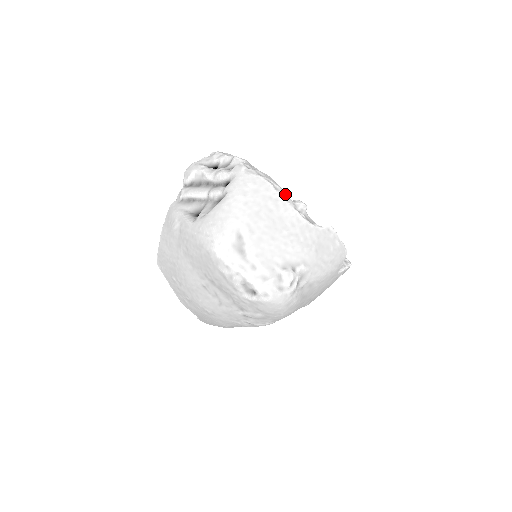
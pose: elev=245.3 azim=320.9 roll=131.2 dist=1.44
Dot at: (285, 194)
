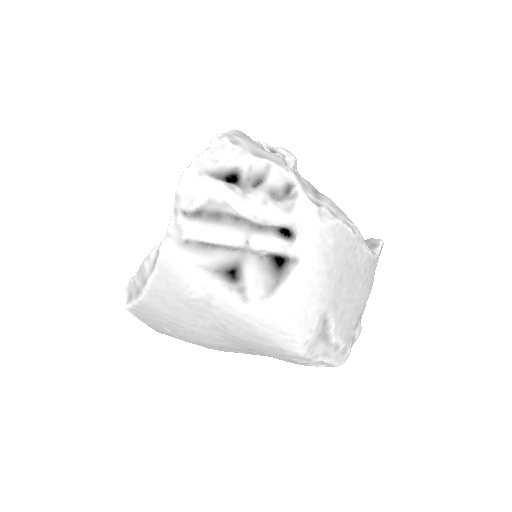
Dot at: (359, 233)
